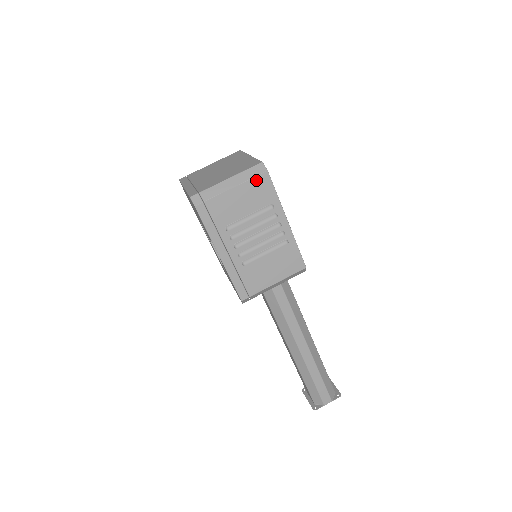
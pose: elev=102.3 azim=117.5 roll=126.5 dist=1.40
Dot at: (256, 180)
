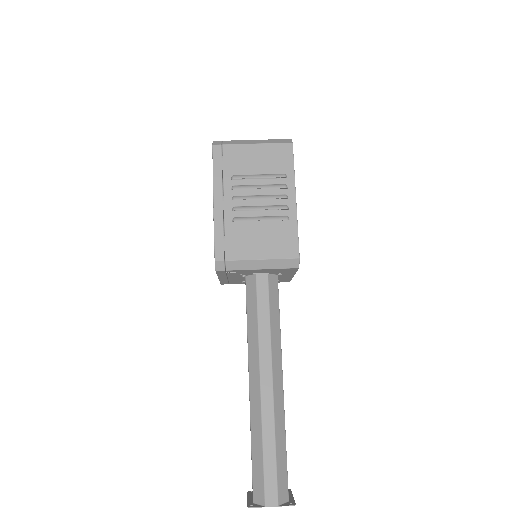
Dot at: (278, 146)
